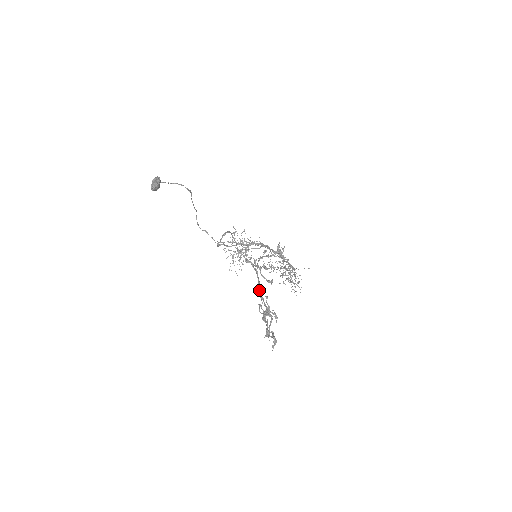
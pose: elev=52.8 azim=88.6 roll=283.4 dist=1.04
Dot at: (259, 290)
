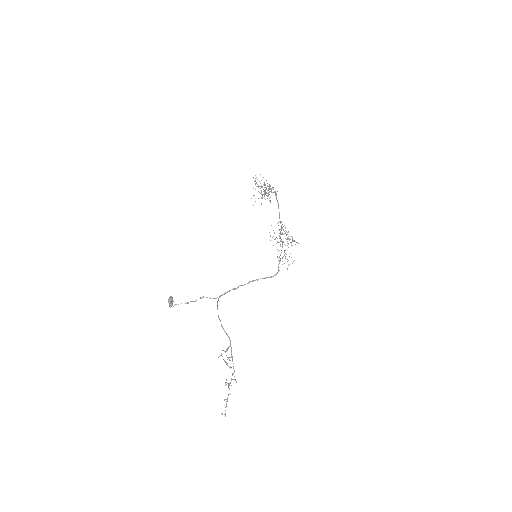
Dot at: occluded
